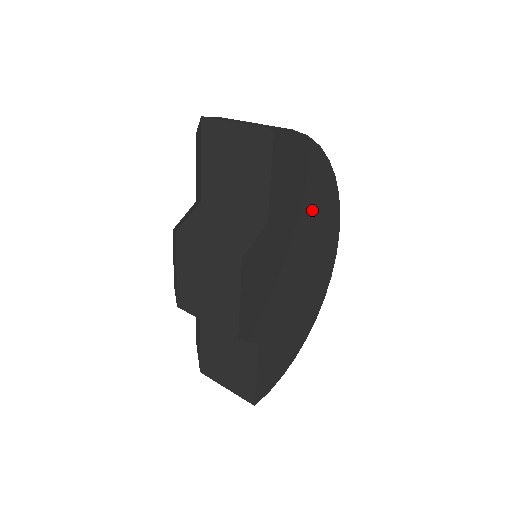
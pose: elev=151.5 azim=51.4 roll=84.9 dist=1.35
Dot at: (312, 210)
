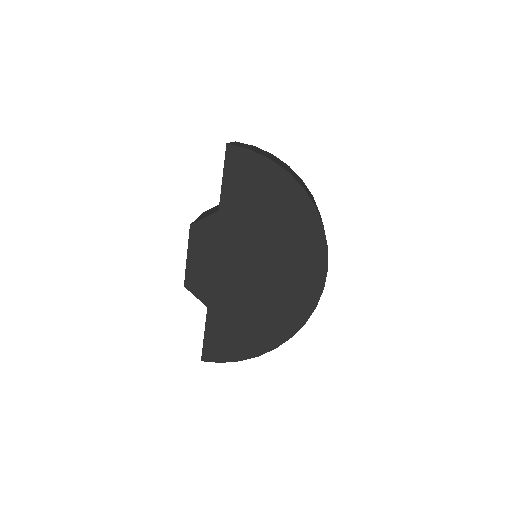
Dot at: (279, 224)
